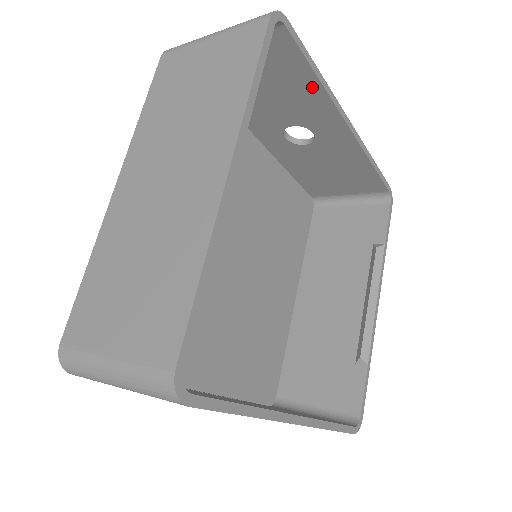
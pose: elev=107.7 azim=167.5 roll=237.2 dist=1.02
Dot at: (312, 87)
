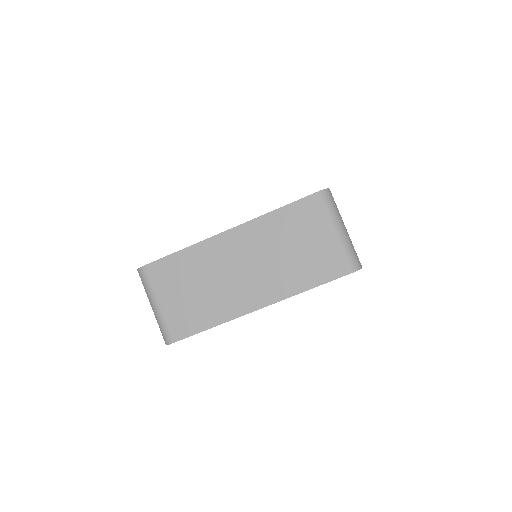
Dot at: occluded
